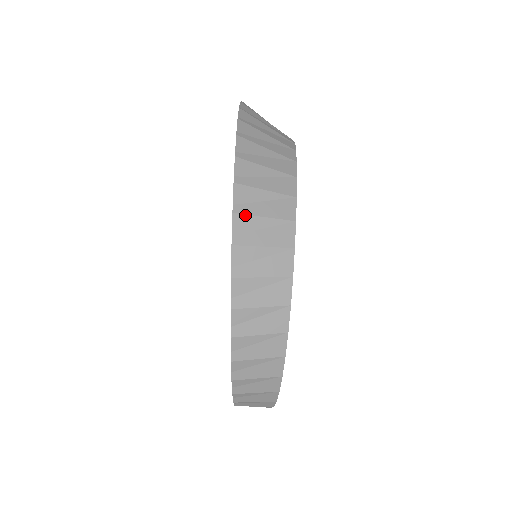
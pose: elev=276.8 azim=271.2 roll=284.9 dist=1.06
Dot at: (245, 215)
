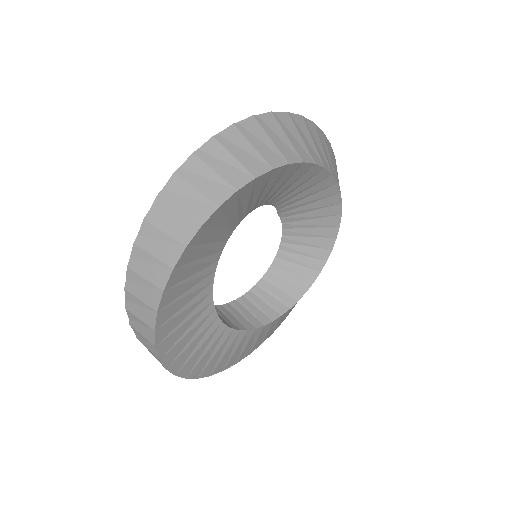
Dot at: (182, 179)
